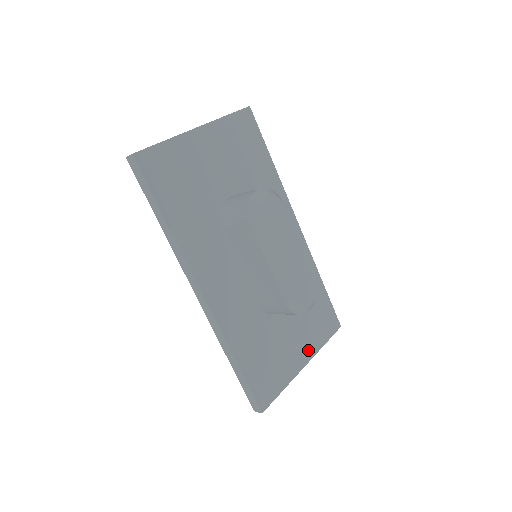
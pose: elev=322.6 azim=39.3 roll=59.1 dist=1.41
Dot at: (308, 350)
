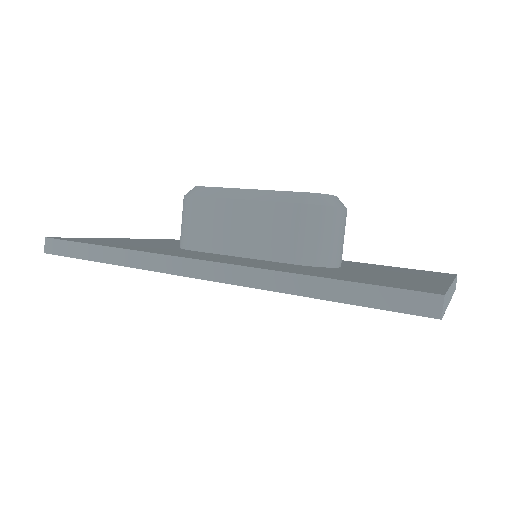
Dot at: occluded
